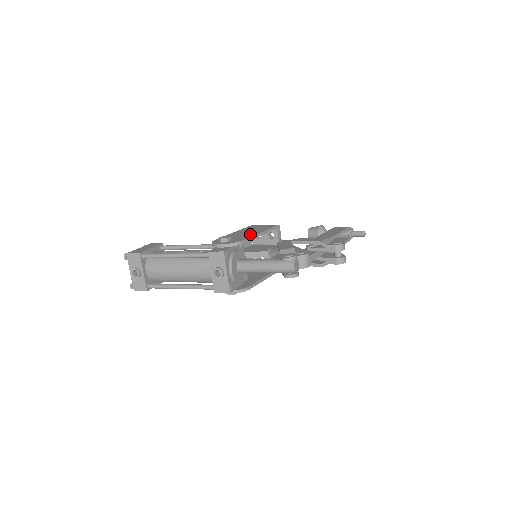
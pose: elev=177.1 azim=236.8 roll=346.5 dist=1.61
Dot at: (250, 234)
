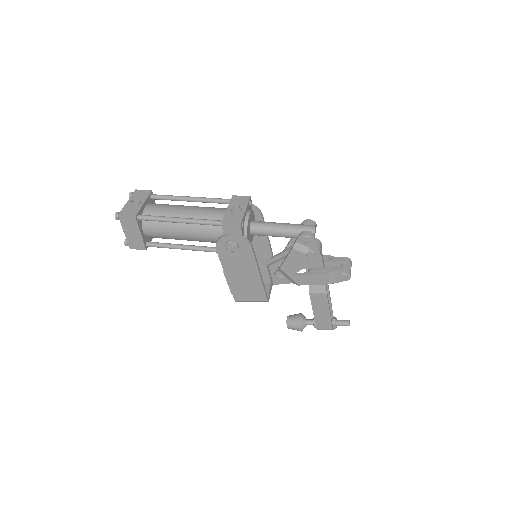
Dot at: occluded
